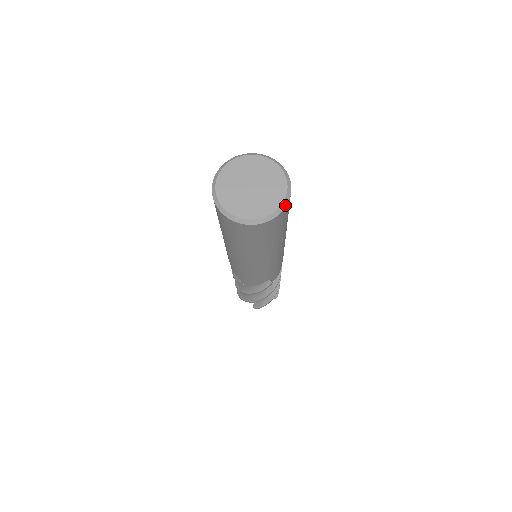
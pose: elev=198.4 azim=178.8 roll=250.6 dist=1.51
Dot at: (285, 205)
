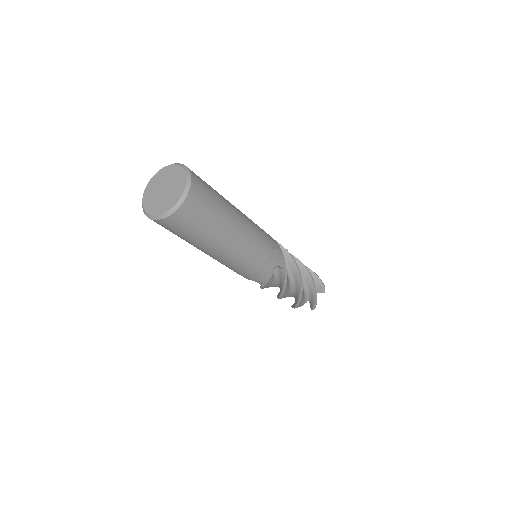
Dot at: (168, 215)
